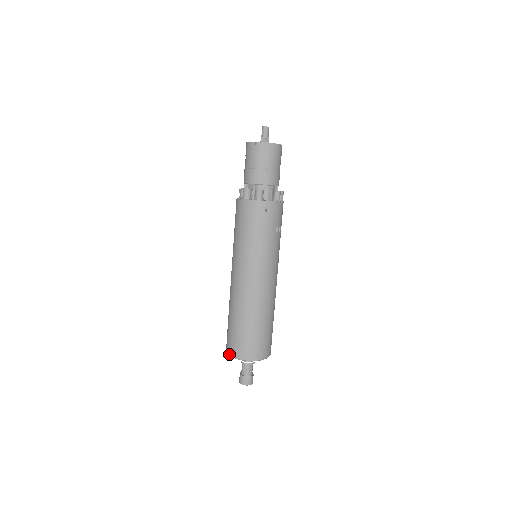
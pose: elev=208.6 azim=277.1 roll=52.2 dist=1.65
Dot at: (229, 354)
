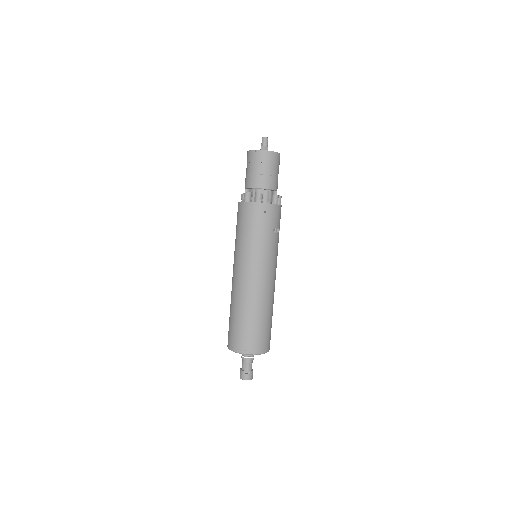
Dot at: (230, 349)
